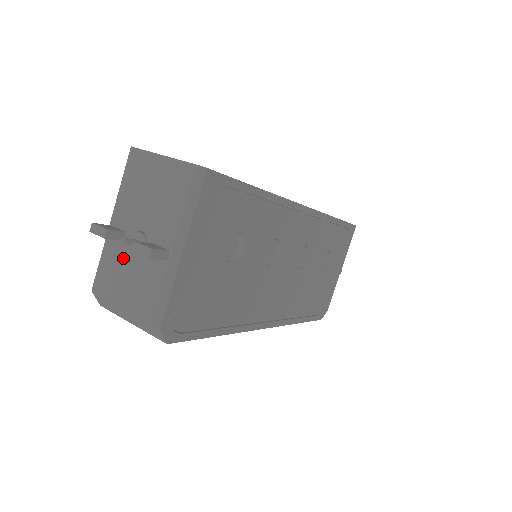
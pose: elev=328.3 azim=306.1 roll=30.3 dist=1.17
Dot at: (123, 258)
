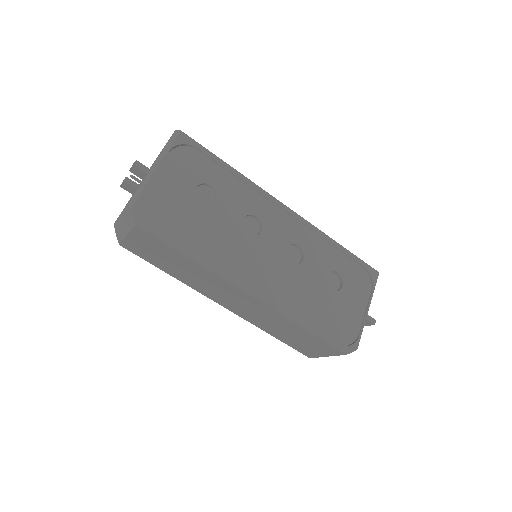
Dot at: occluded
